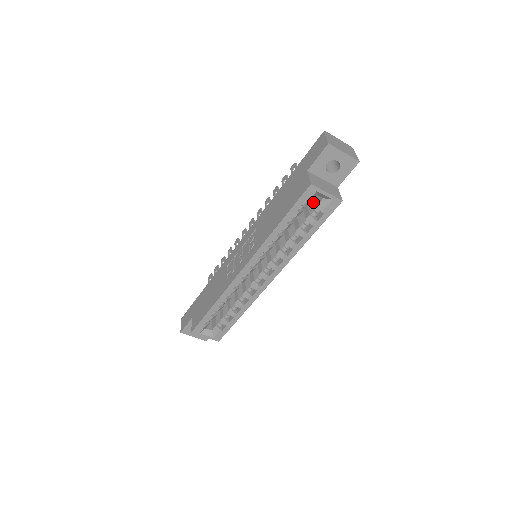
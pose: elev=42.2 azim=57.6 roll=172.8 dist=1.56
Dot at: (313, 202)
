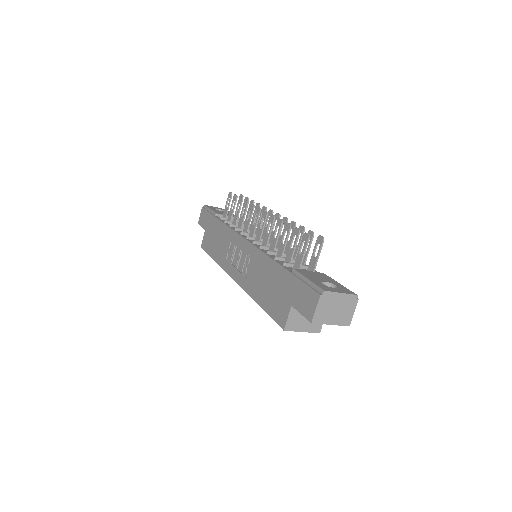
Dot at: occluded
